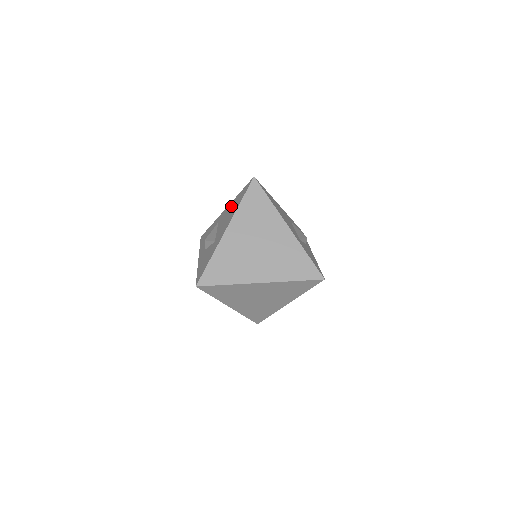
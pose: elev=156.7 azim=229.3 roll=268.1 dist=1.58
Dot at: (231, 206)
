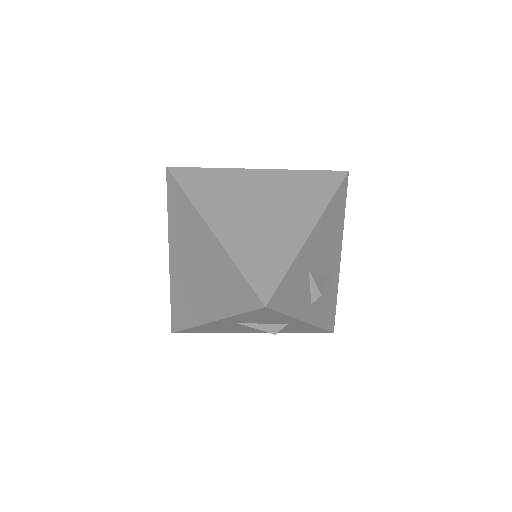
Dot at: occluded
